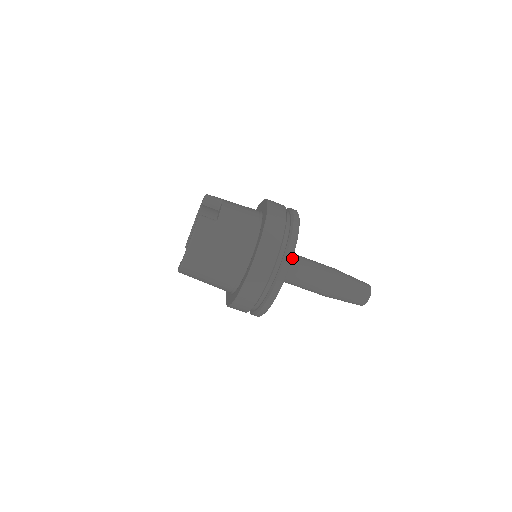
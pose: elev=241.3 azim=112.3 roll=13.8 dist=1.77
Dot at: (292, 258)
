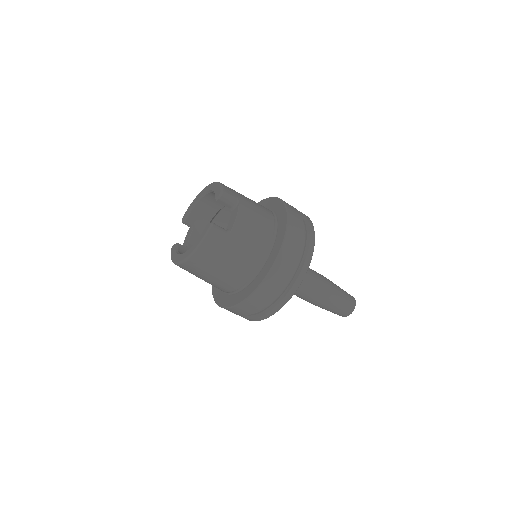
Dot at: occluded
